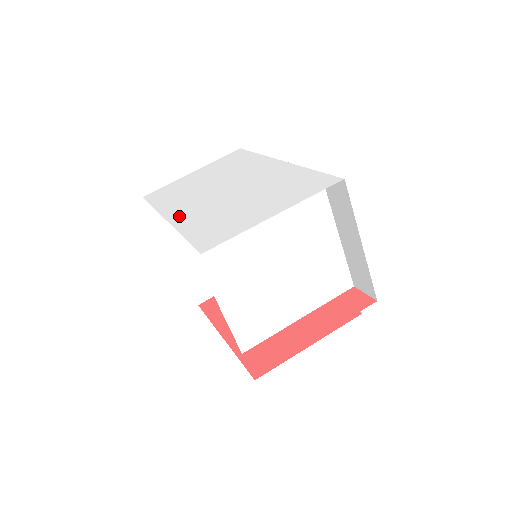
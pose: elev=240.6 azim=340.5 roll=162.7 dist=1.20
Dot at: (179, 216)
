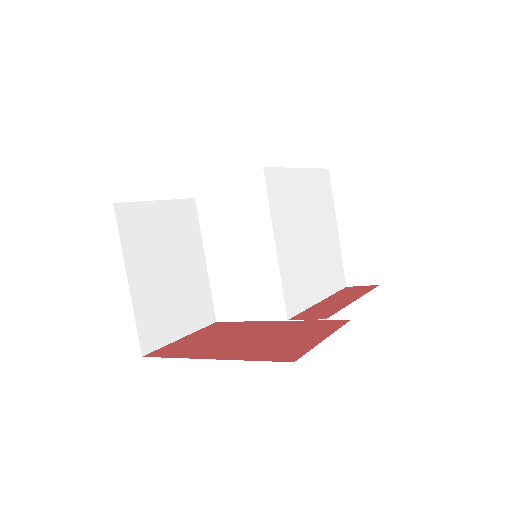
Dot at: occluded
